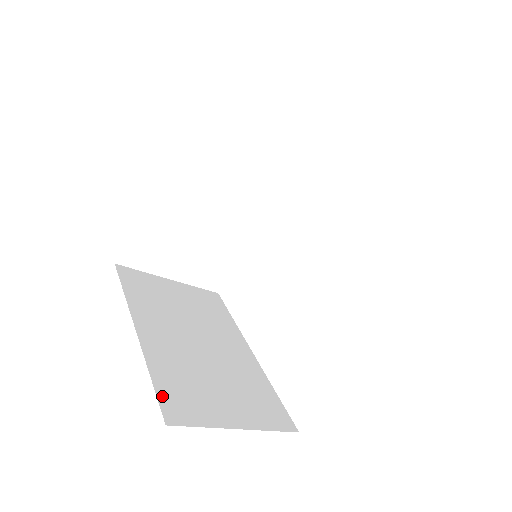
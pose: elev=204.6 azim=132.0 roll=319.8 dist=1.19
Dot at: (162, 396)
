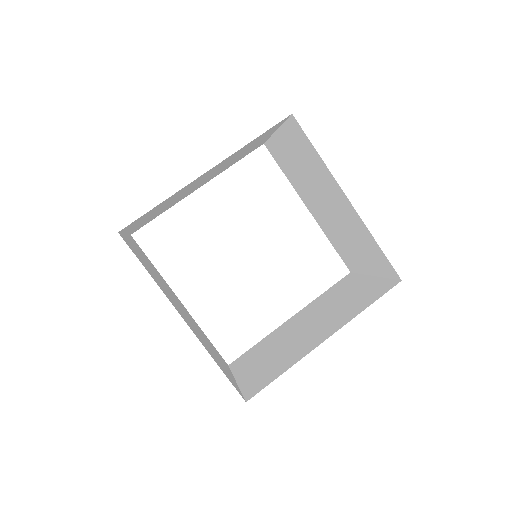
Dot at: (230, 380)
